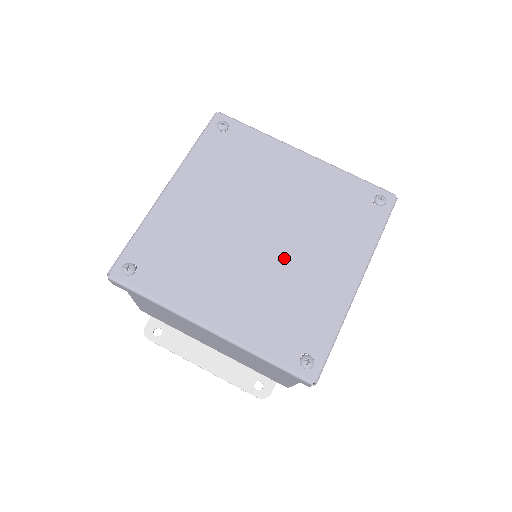
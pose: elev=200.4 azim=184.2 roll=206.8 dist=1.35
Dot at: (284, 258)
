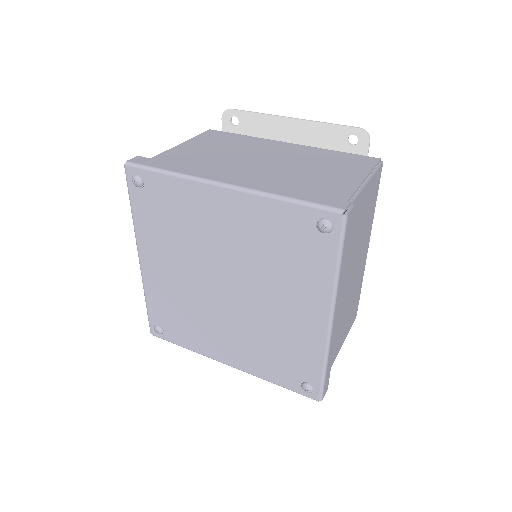
Dot at: (254, 308)
